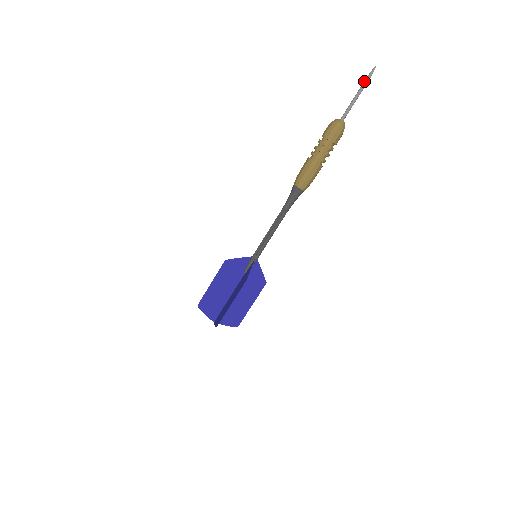
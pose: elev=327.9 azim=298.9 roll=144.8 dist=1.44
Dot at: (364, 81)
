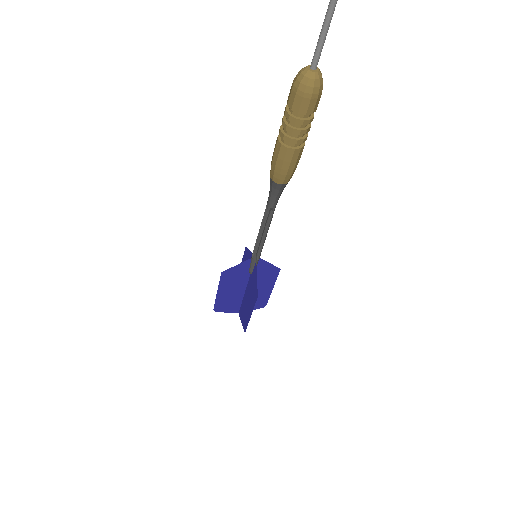
Dot at: out of frame
